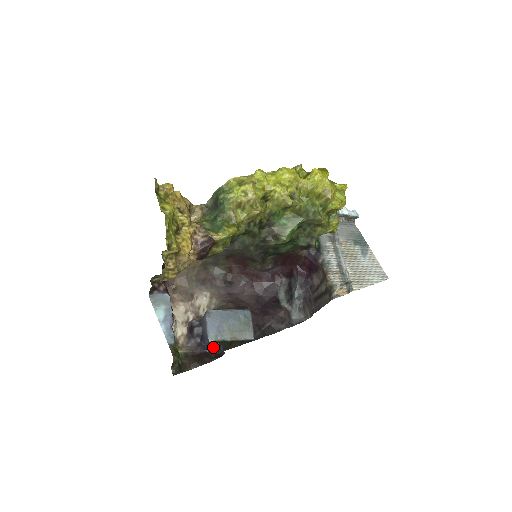
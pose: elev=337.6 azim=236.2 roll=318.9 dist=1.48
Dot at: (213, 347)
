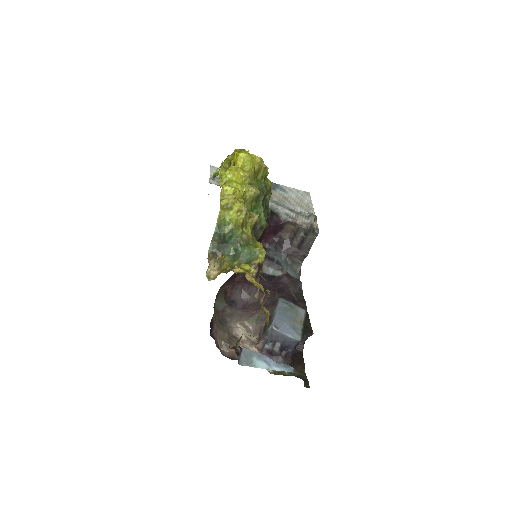
Dot at: occluded
